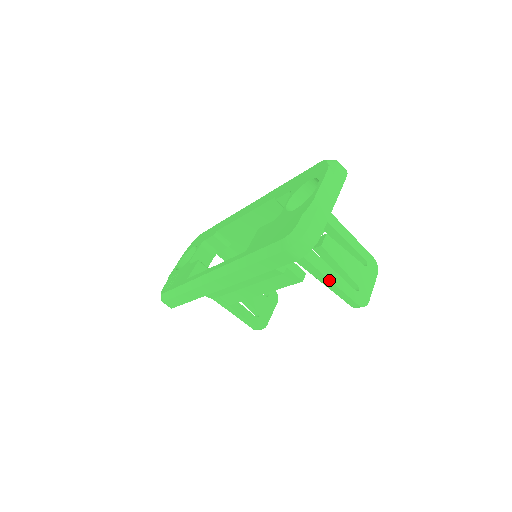
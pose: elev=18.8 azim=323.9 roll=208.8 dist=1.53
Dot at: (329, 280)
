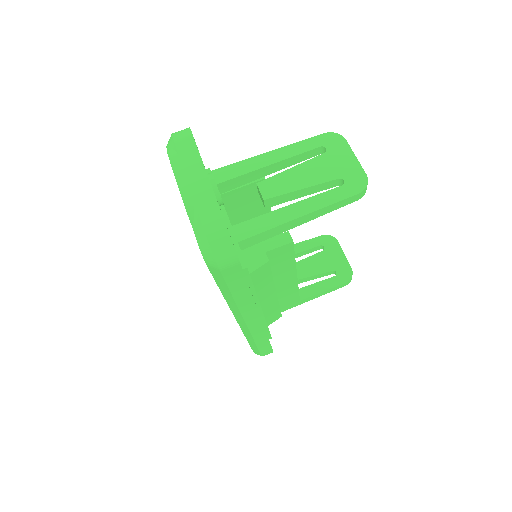
Dot at: (305, 216)
